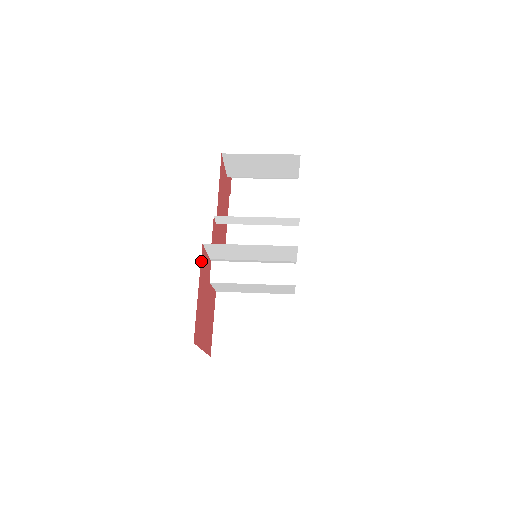
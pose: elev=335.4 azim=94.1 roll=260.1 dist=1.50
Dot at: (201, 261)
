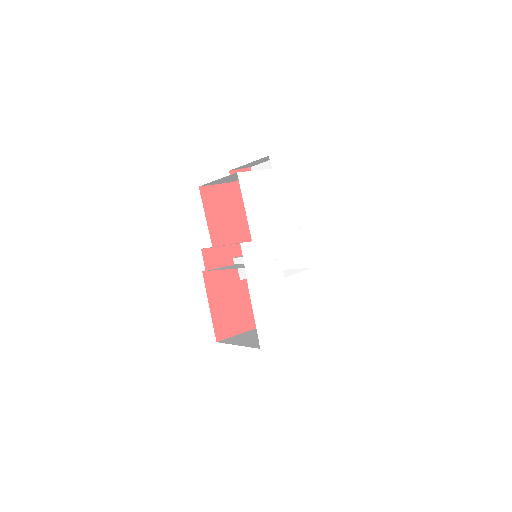
Dot at: (206, 284)
